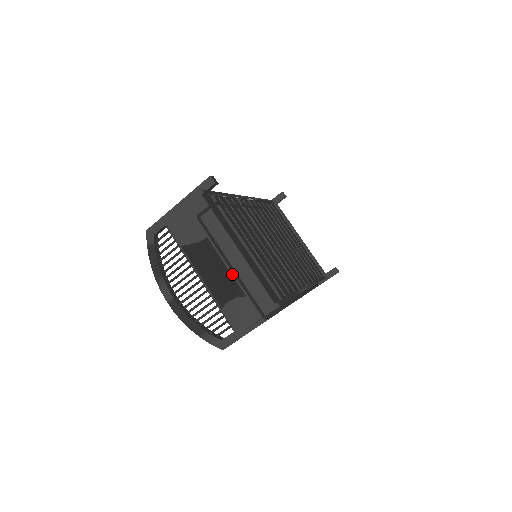
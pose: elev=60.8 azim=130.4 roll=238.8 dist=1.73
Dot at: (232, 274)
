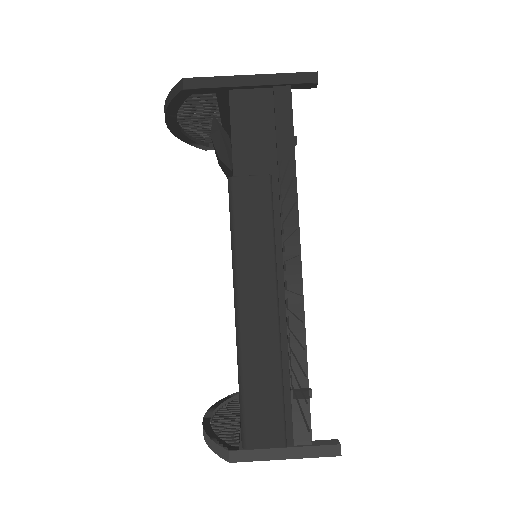
Dot at: occluded
